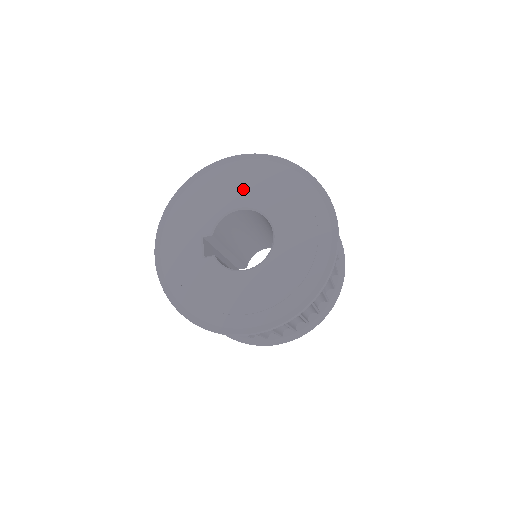
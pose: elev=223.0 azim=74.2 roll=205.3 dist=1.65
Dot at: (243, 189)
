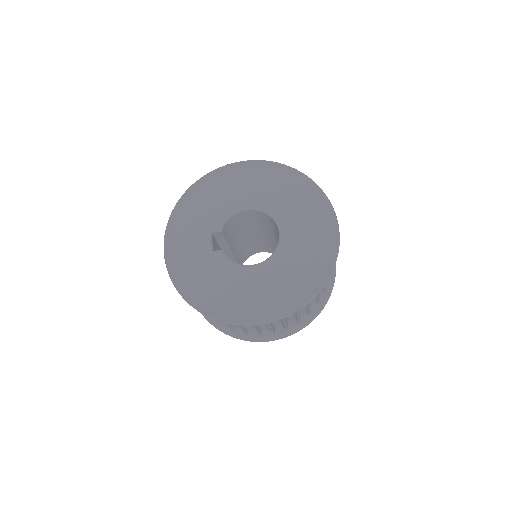
Dot at: (252, 191)
